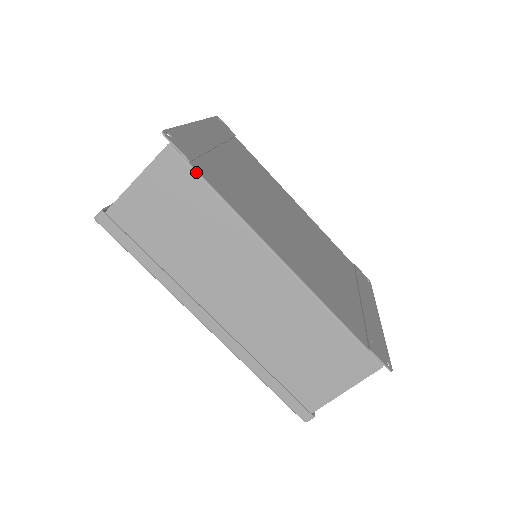
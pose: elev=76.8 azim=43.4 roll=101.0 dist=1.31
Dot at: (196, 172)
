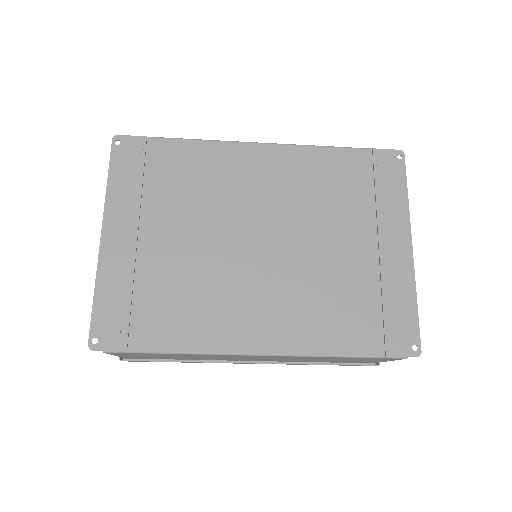
Dot at: (138, 353)
